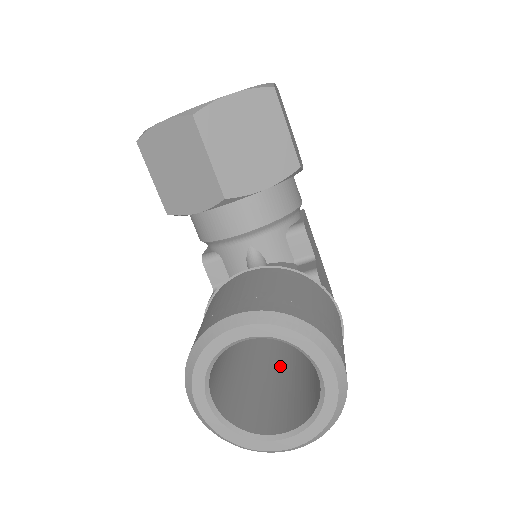
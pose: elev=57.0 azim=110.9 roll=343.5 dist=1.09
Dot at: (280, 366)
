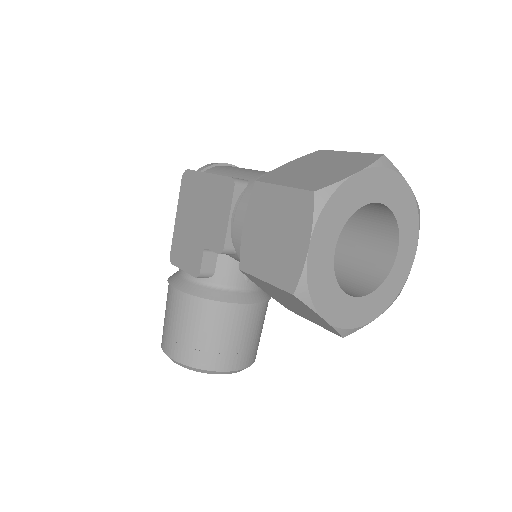
Dot at: occluded
